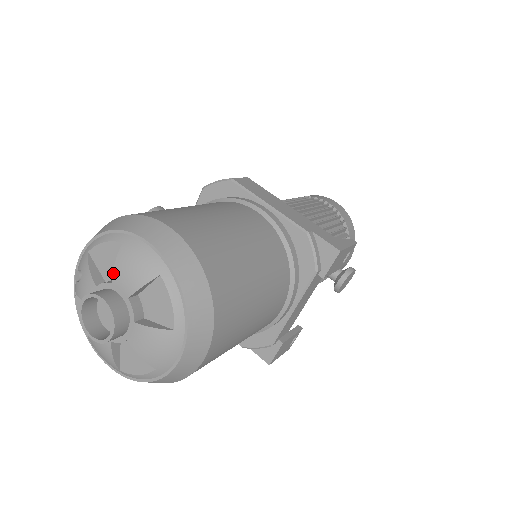
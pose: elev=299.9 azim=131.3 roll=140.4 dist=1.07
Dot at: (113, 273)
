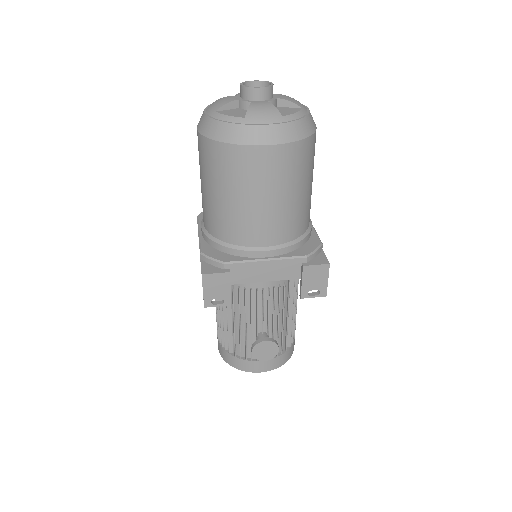
Dot at: (280, 94)
